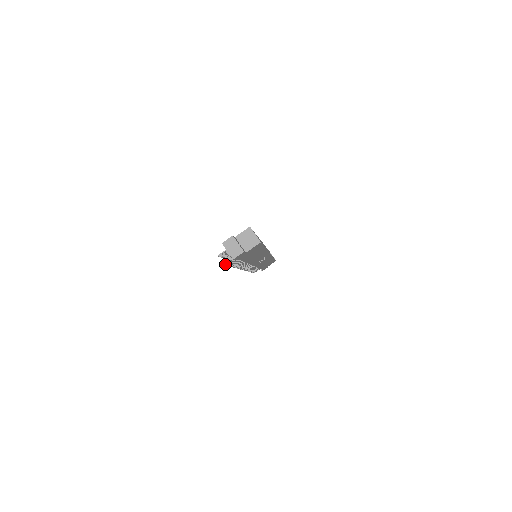
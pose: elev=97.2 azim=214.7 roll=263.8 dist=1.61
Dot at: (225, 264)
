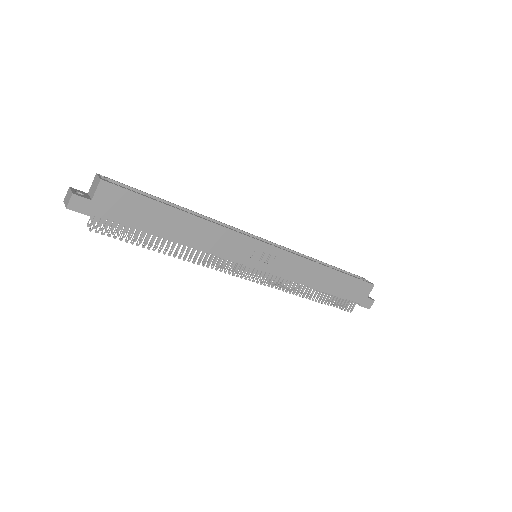
Dot at: (95, 231)
